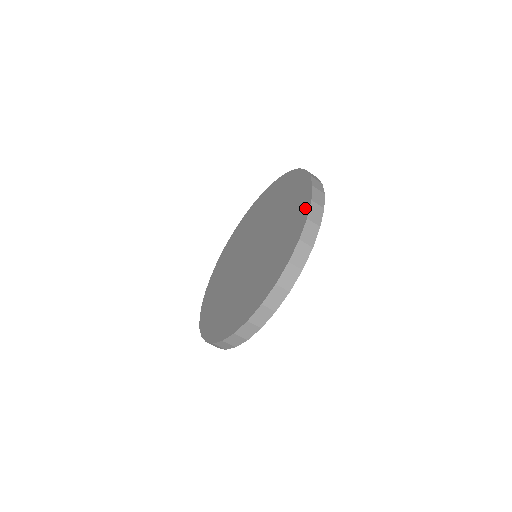
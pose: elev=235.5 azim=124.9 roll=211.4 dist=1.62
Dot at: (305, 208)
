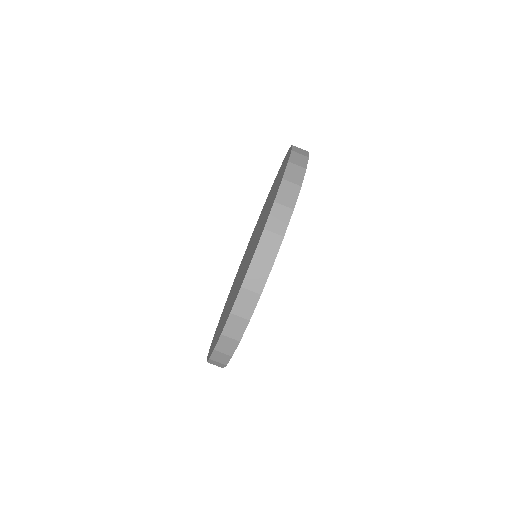
Dot at: occluded
